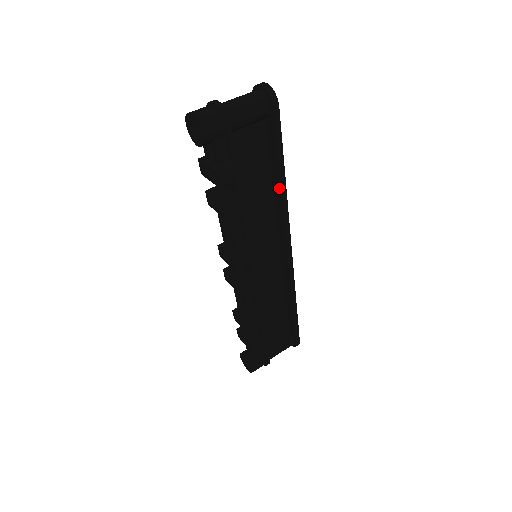
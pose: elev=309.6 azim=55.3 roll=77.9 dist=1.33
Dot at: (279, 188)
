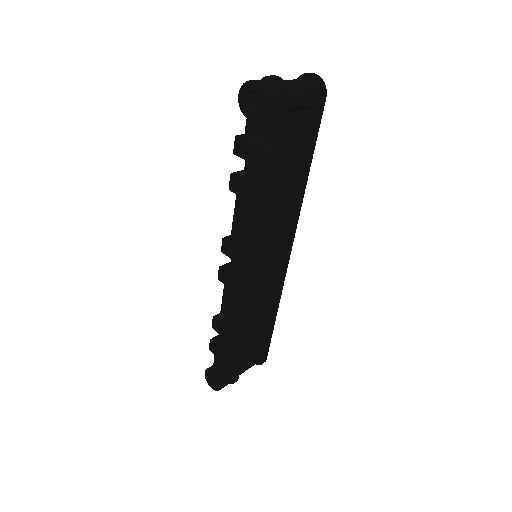
Dot at: (299, 185)
